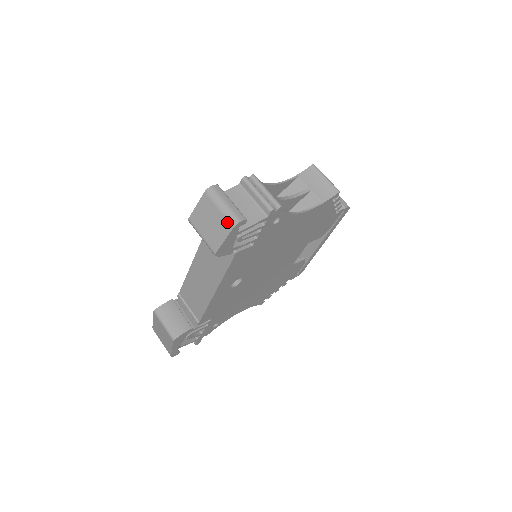
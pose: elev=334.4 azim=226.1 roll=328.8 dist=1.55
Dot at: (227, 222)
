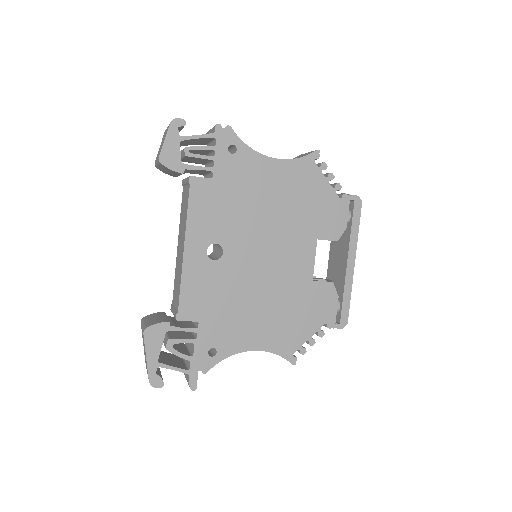
Dot at: (168, 126)
